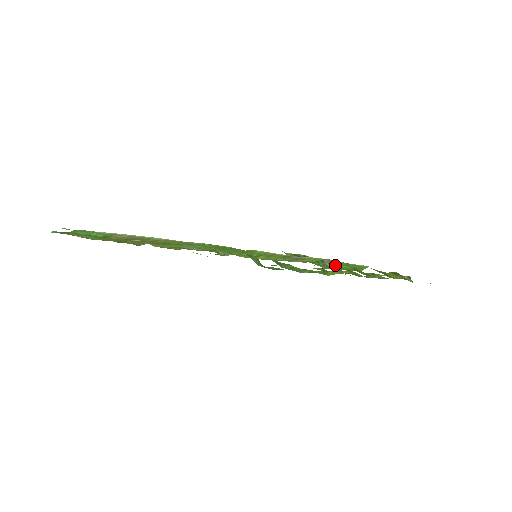
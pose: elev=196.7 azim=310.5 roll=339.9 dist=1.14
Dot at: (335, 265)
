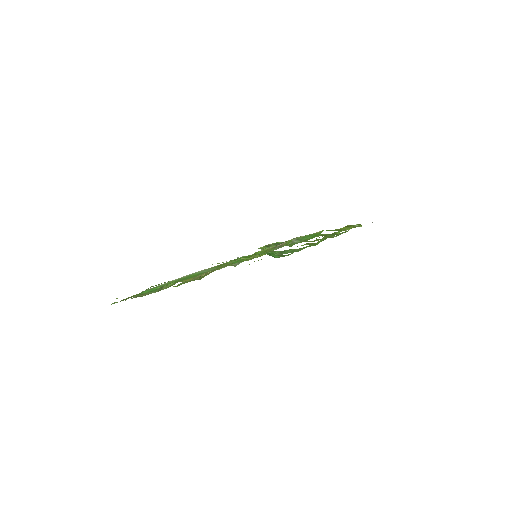
Dot at: (301, 240)
